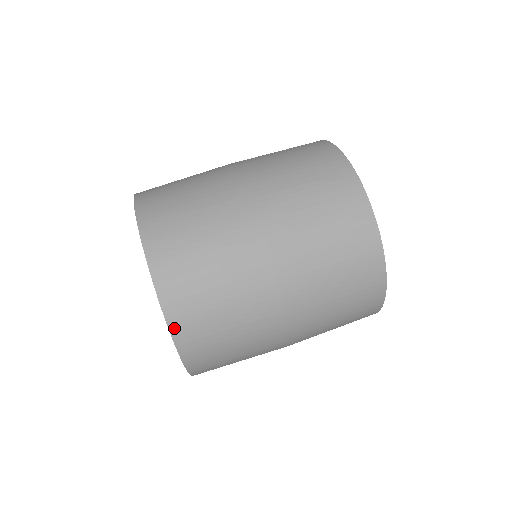
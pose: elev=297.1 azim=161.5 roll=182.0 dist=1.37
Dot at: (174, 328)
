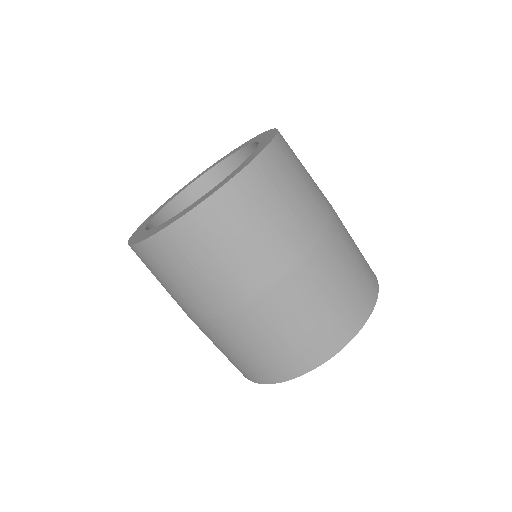
Dot at: (181, 224)
